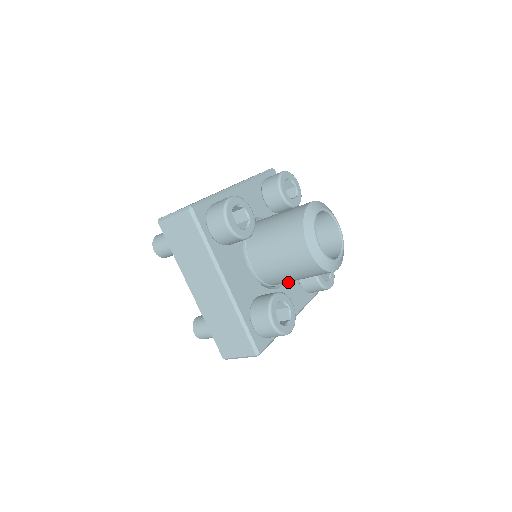
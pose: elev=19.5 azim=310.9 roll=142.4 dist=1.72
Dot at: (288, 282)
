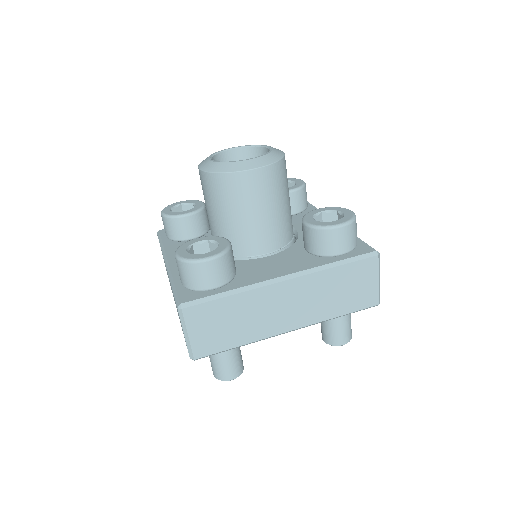
Dot at: (282, 254)
